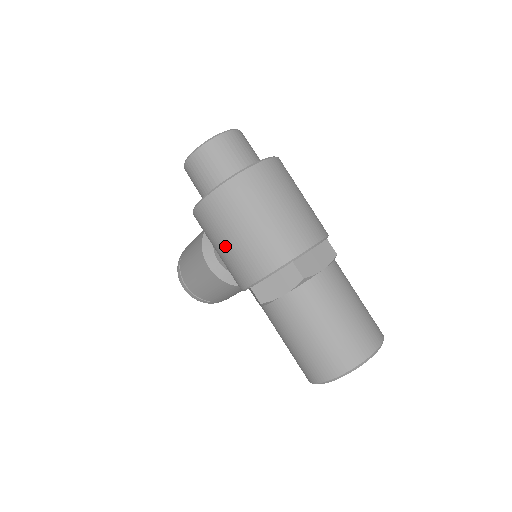
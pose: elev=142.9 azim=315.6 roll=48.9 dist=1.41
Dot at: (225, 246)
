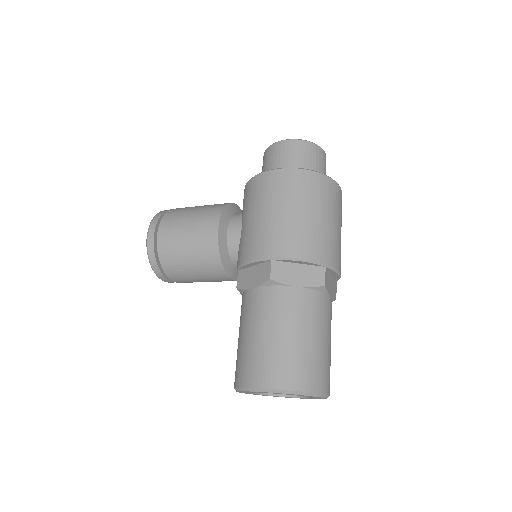
Dot at: (278, 213)
